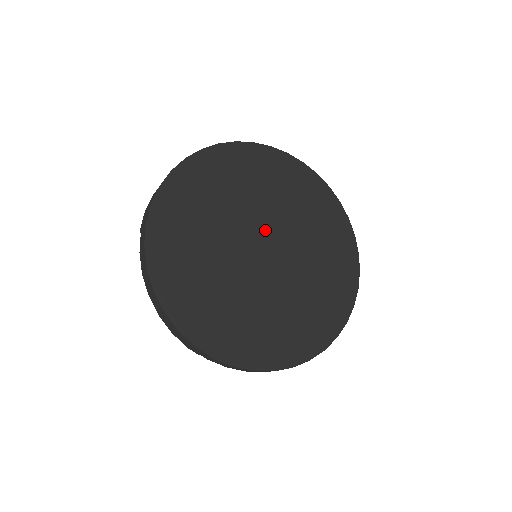
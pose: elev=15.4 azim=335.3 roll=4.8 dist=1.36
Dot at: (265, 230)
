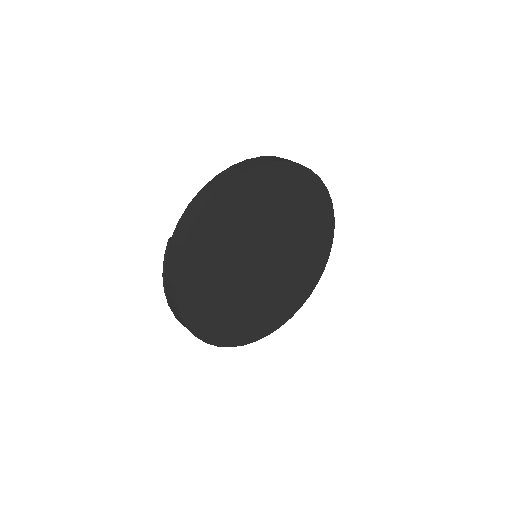
Dot at: (256, 250)
